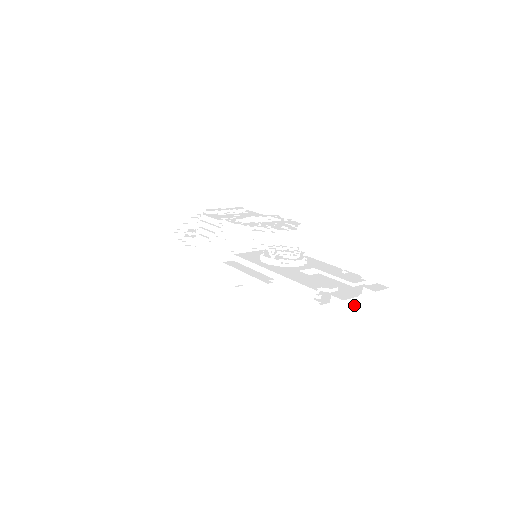
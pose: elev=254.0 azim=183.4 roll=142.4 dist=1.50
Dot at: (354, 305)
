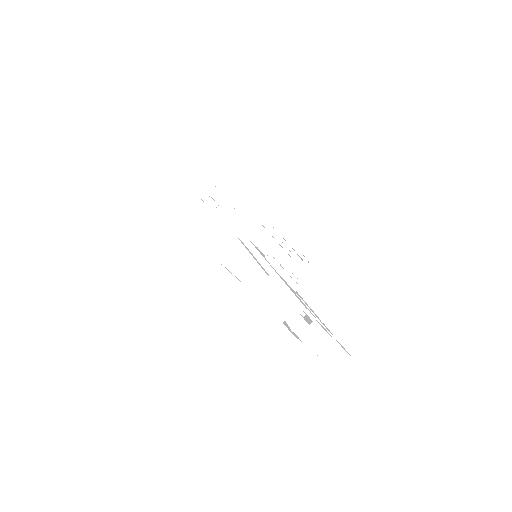
Dot at: (325, 343)
